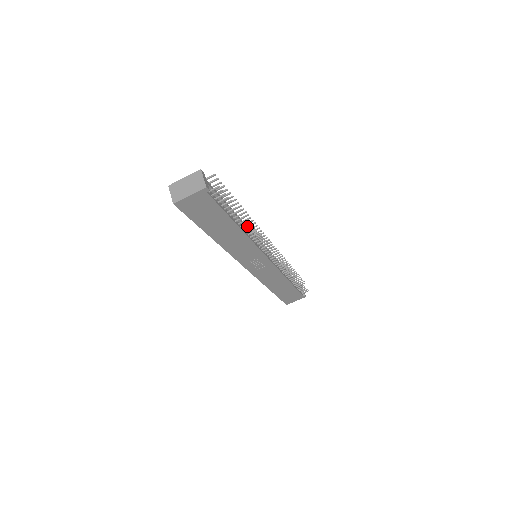
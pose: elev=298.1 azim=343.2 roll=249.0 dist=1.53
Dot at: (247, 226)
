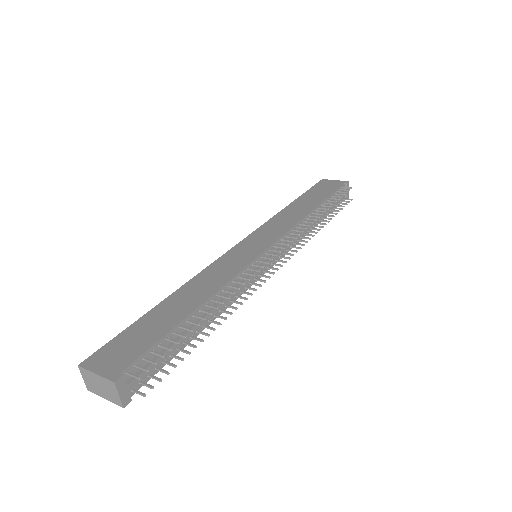
Dot at: occluded
